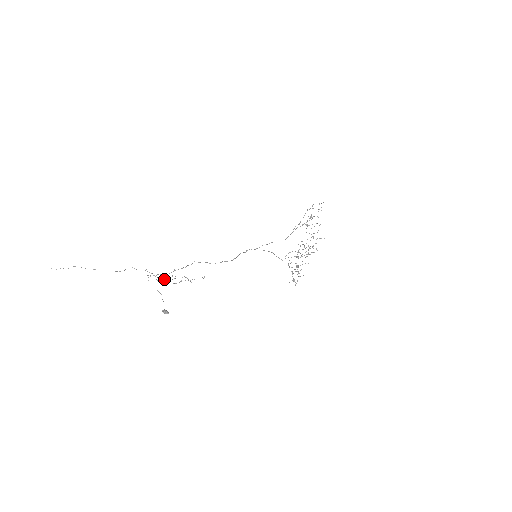
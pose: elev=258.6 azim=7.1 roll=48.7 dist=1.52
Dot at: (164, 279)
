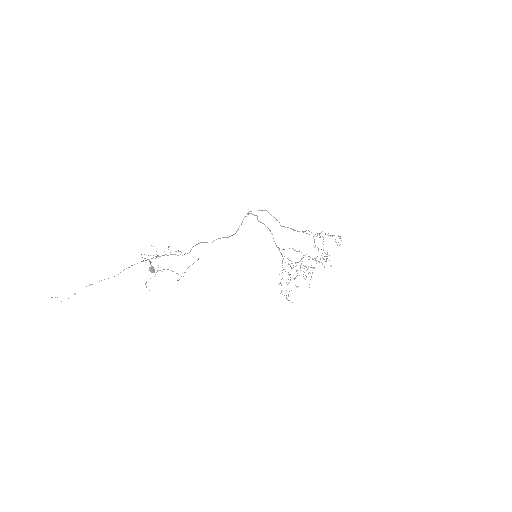
Dot at: occluded
